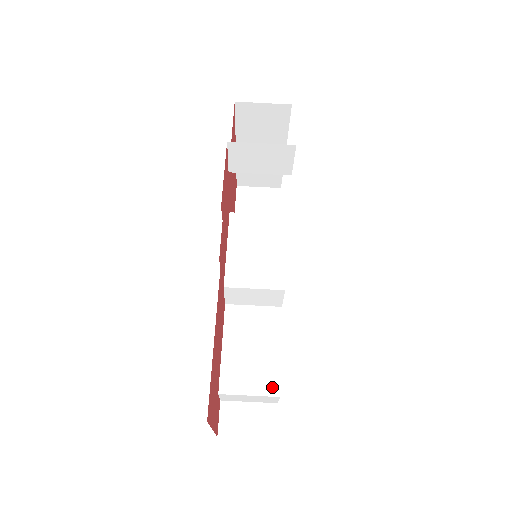
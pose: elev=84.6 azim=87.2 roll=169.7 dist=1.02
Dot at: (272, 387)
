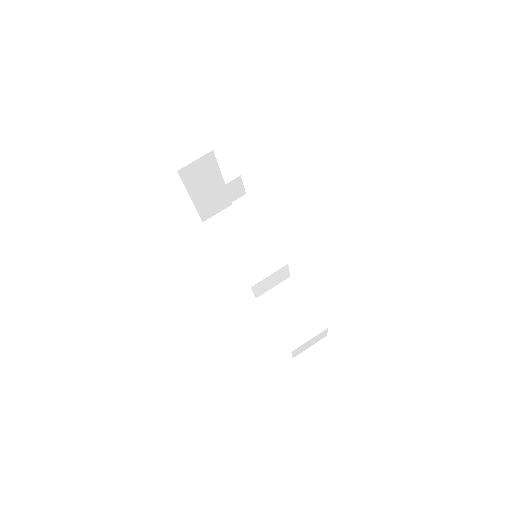
Dot at: (319, 326)
